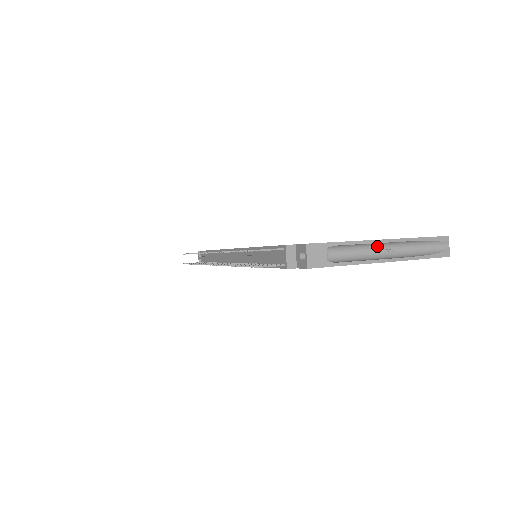
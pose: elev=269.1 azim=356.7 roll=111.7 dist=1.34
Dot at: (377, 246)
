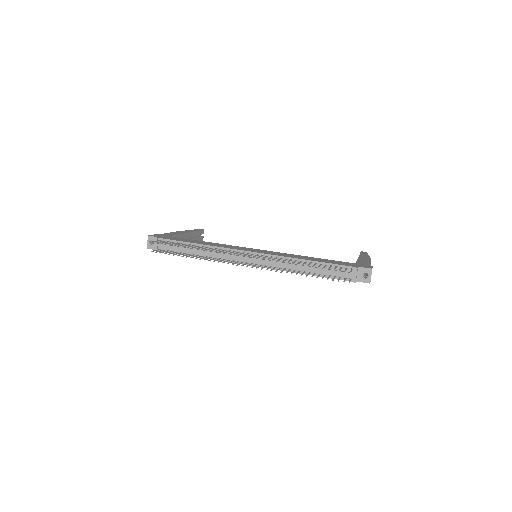
Dot at: occluded
